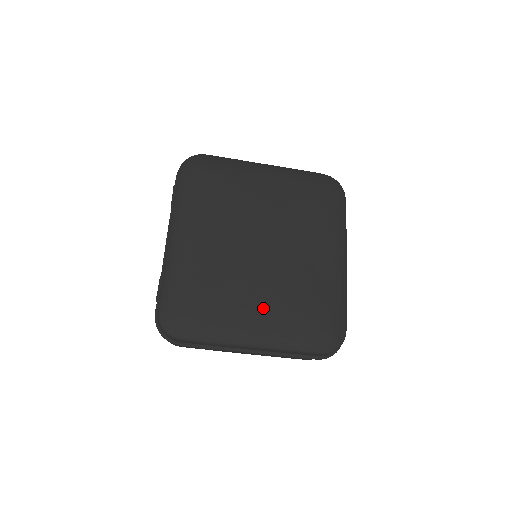
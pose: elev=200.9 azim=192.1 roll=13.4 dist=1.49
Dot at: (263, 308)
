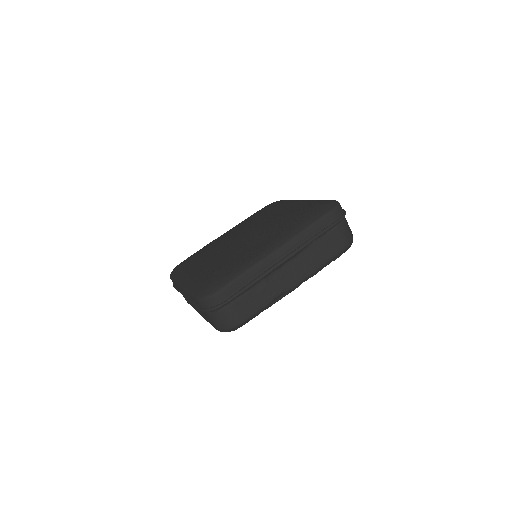
Dot at: (204, 265)
